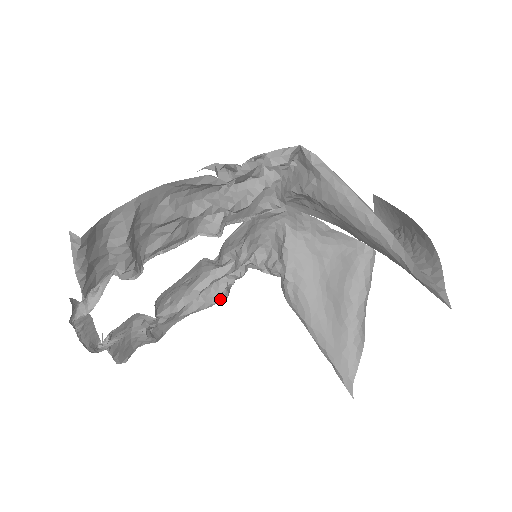
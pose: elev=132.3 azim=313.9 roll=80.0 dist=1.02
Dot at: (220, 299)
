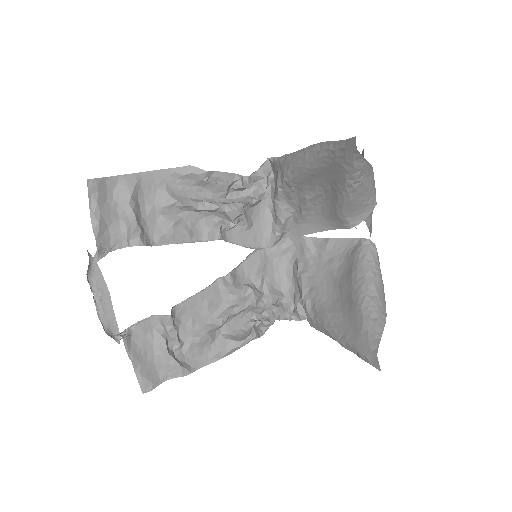
Dot at: (247, 337)
